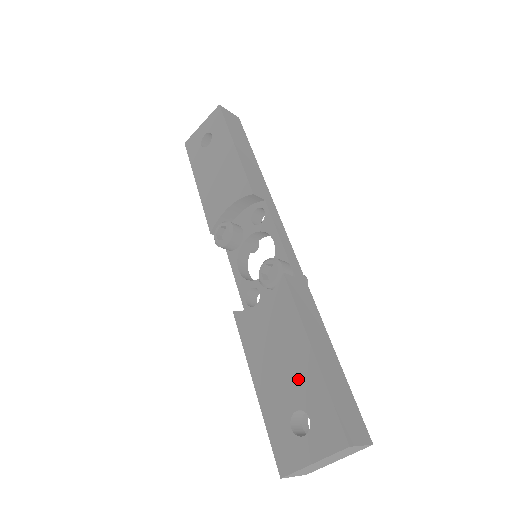
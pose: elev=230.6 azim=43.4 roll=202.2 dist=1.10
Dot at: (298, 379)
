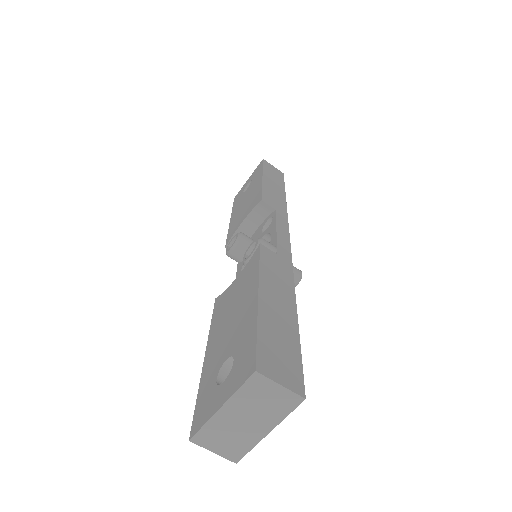
Dot at: (238, 327)
